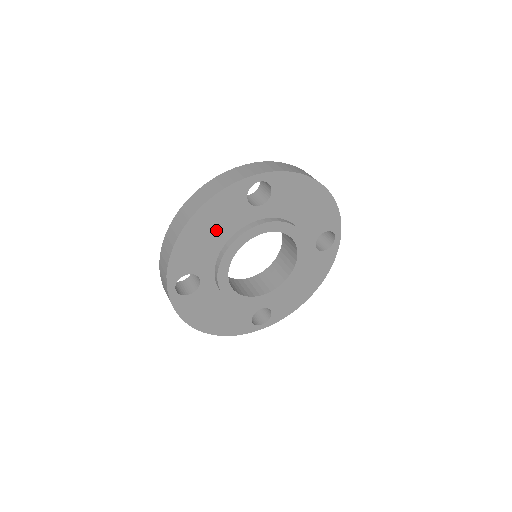
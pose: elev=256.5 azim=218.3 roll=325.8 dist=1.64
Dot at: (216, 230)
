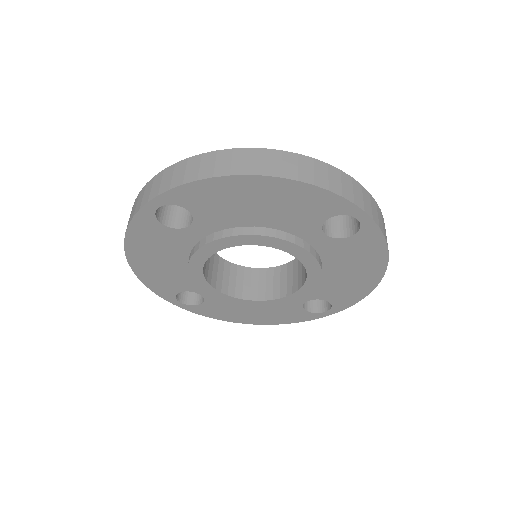
Dot at: (267, 209)
